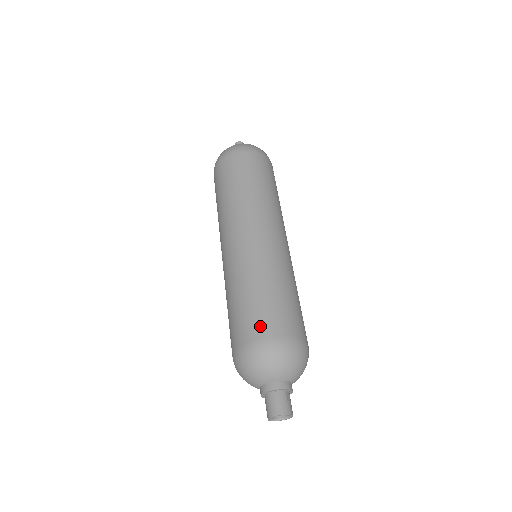
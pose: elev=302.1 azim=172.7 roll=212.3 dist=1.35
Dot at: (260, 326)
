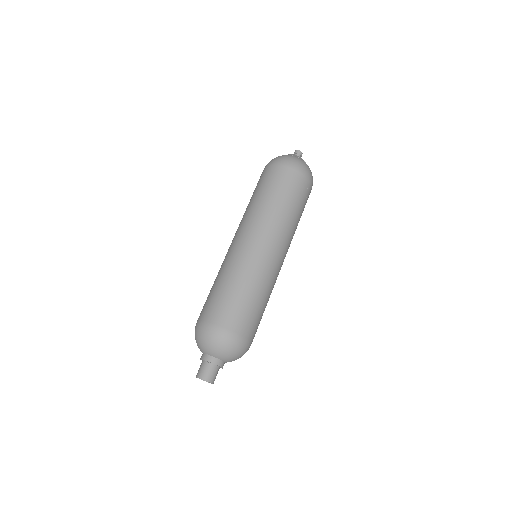
Dot at: (233, 320)
